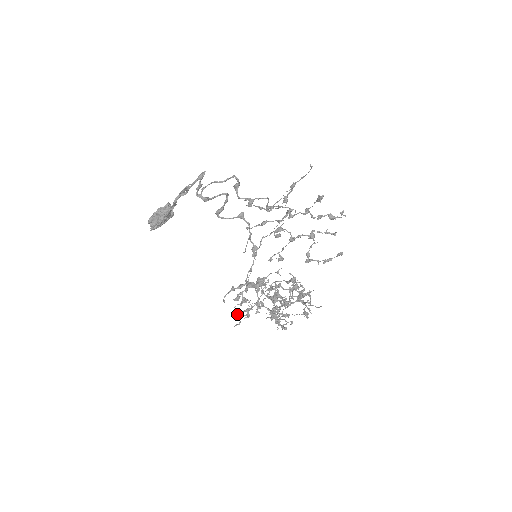
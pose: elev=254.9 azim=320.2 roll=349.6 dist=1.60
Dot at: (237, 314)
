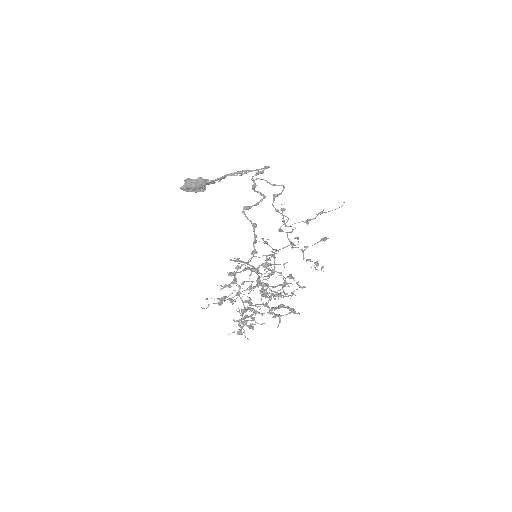
Dot at: occluded
